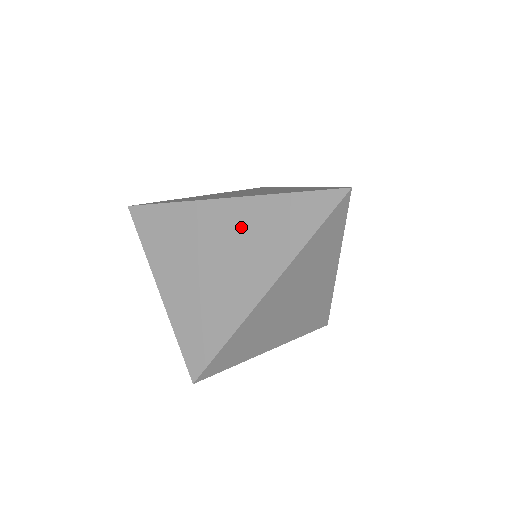
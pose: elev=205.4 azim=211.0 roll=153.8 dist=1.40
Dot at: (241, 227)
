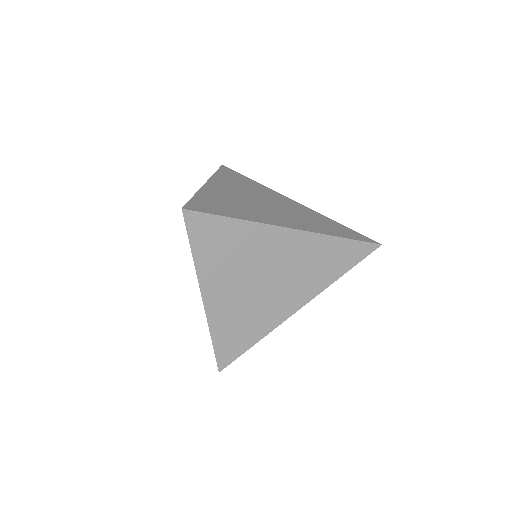
Dot at: (298, 255)
